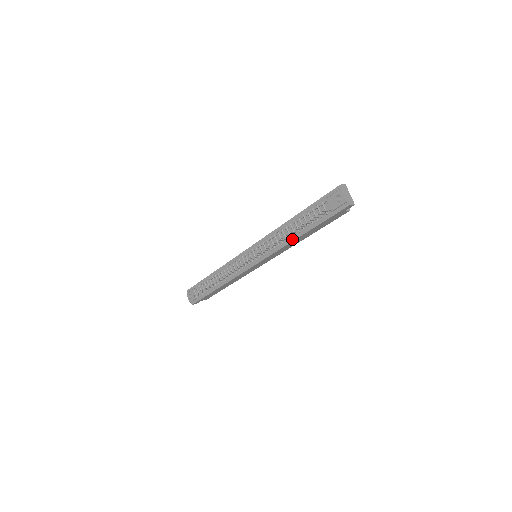
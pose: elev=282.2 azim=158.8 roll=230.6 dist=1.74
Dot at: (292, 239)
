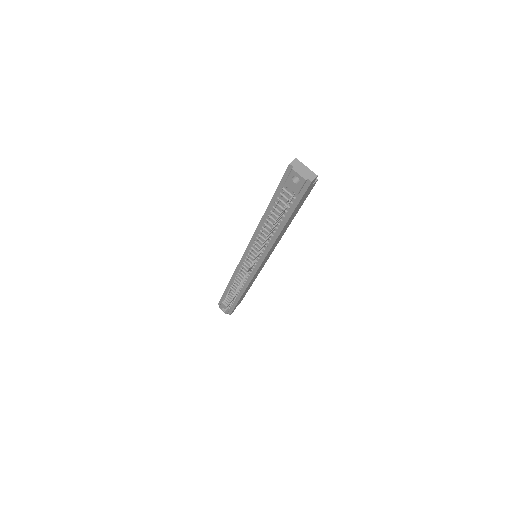
Dot at: (277, 233)
